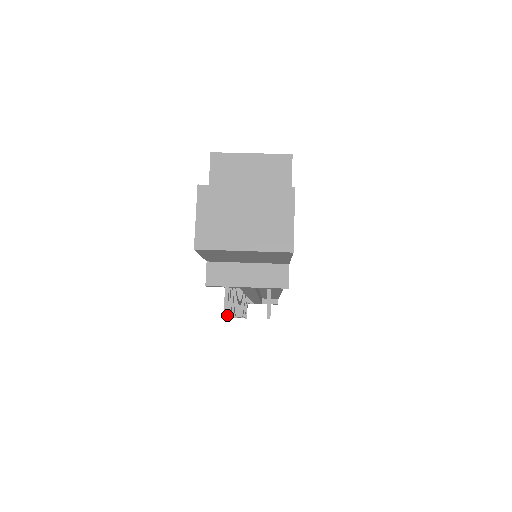
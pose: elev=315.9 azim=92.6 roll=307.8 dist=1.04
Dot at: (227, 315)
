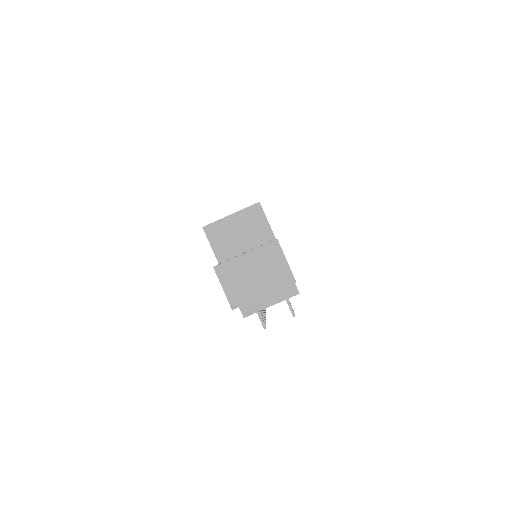
Dot at: occluded
